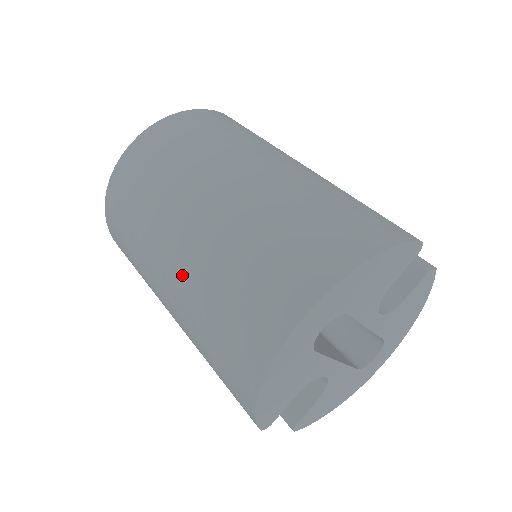
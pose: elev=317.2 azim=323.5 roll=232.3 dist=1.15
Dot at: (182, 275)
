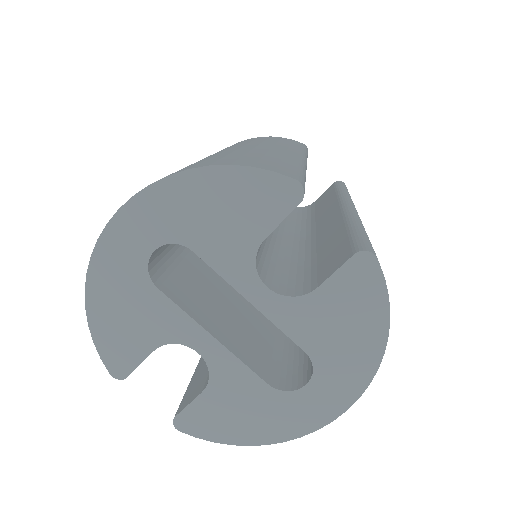
Dot at: occluded
